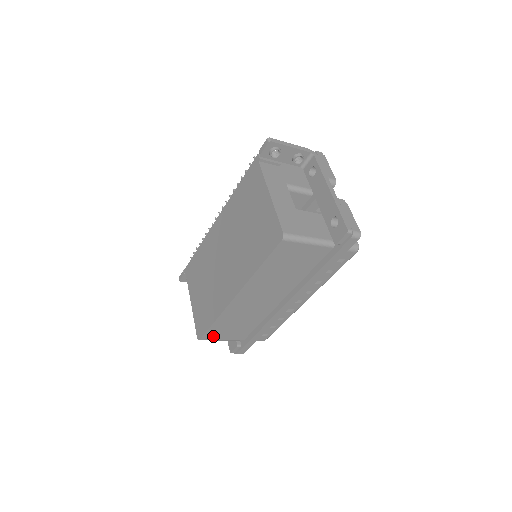
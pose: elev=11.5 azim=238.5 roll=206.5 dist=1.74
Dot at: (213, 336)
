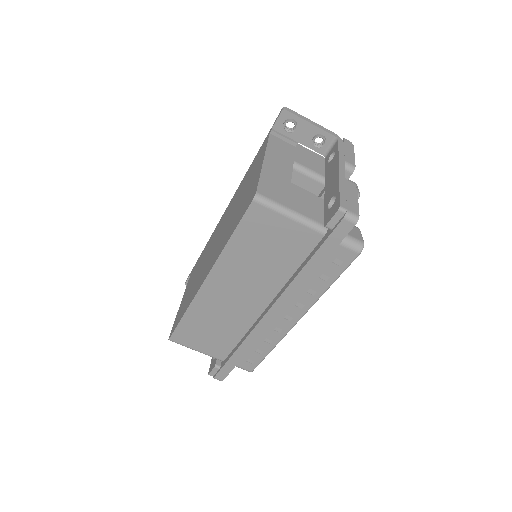
Dot at: (185, 339)
